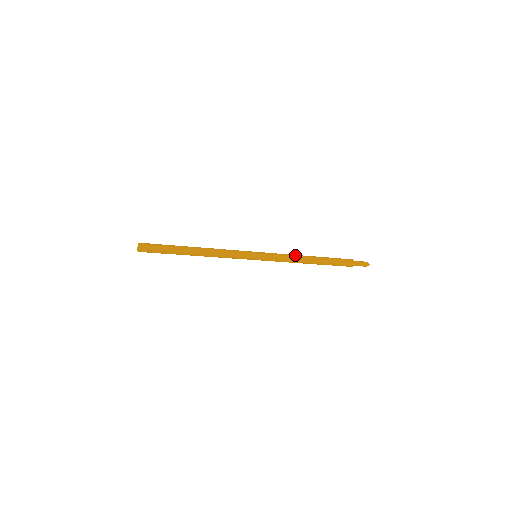
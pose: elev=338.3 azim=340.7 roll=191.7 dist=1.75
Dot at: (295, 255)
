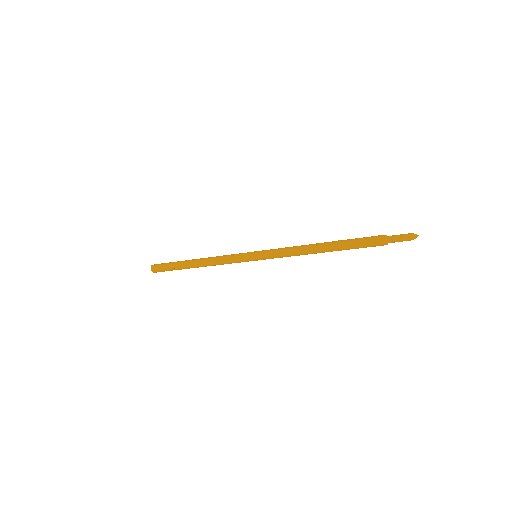
Dot at: (299, 247)
